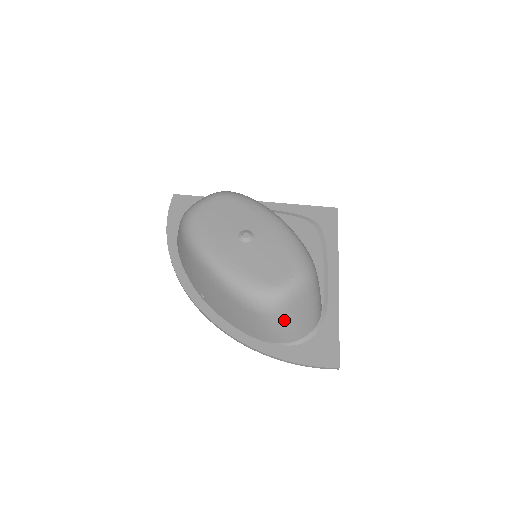
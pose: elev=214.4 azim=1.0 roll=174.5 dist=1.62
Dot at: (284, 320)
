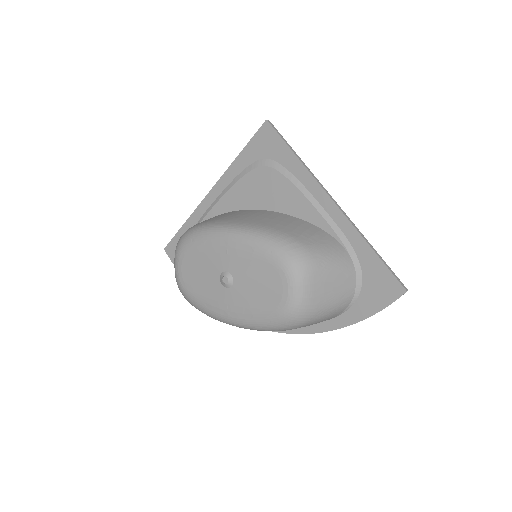
Dot at: (322, 311)
